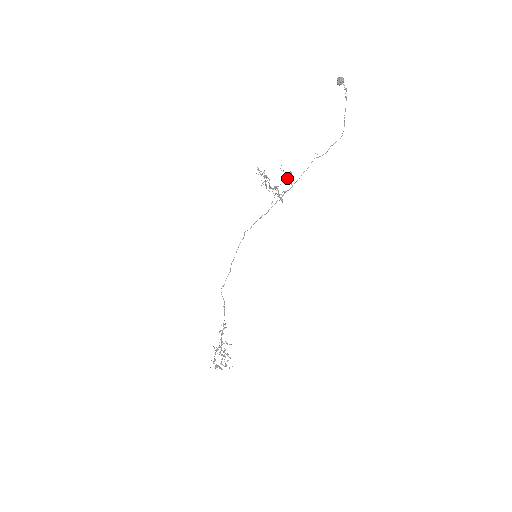
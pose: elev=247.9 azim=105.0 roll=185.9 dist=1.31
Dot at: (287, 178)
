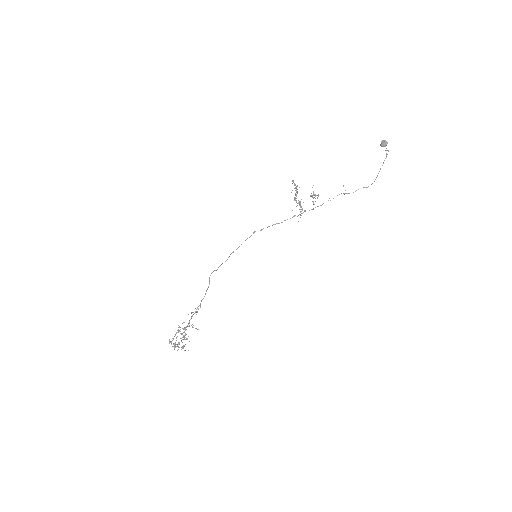
Dot at: occluded
